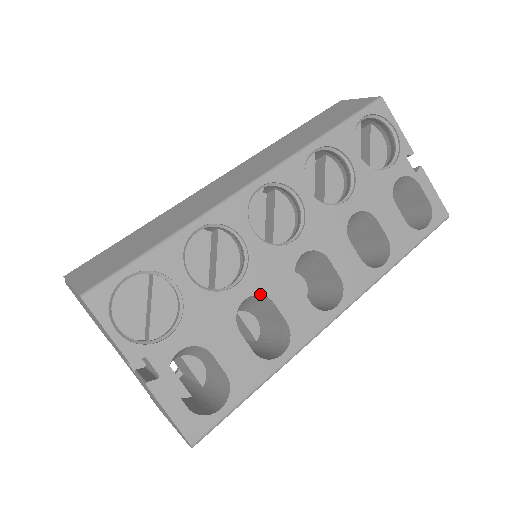
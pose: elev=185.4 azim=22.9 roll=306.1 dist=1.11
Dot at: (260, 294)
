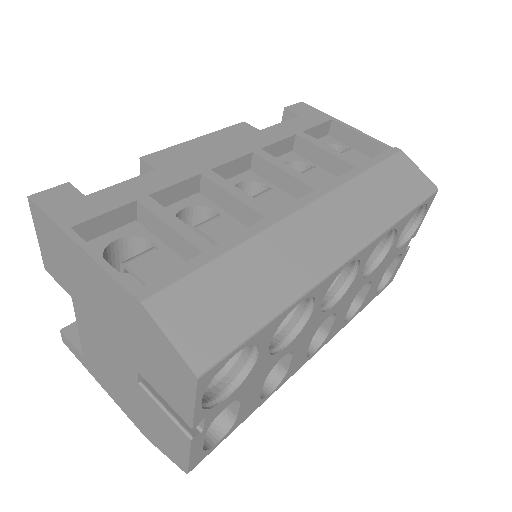
Dot at: (292, 351)
